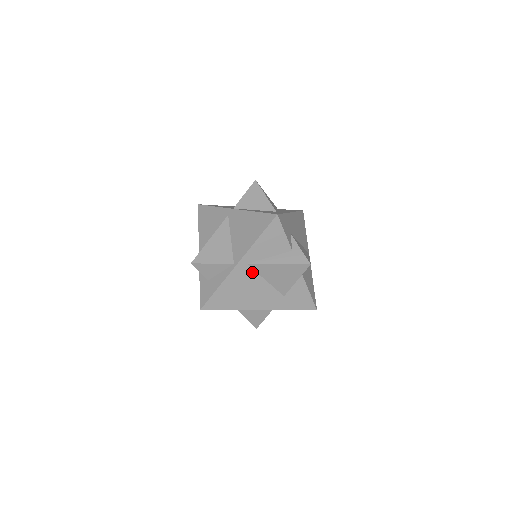
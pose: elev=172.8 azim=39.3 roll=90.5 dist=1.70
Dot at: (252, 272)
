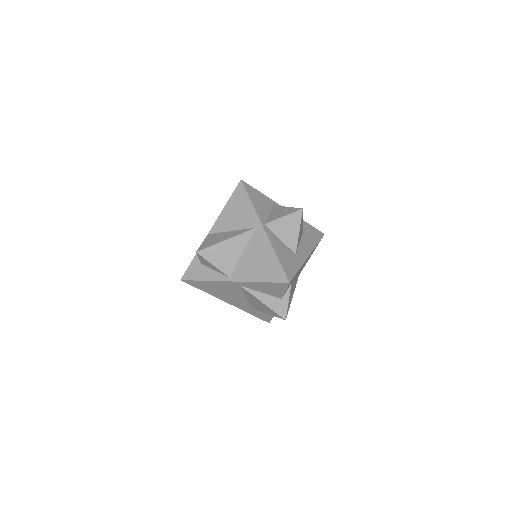
Dot at: (239, 289)
